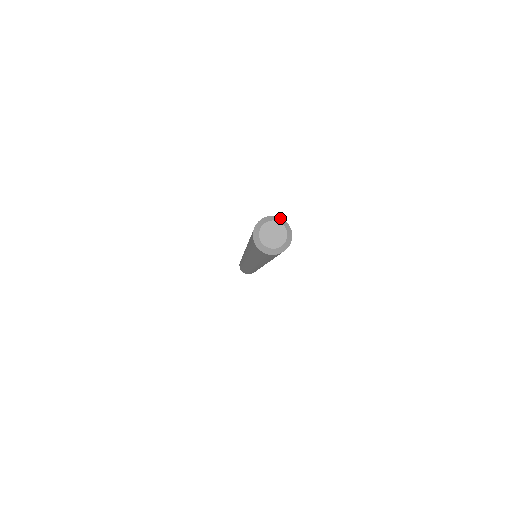
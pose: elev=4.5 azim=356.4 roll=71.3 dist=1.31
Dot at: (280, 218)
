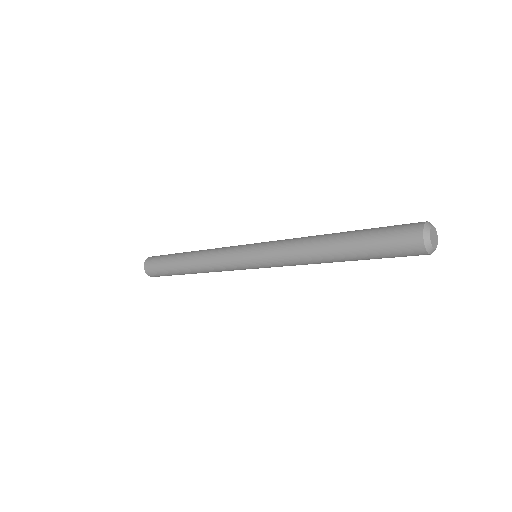
Dot at: (428, 222)
